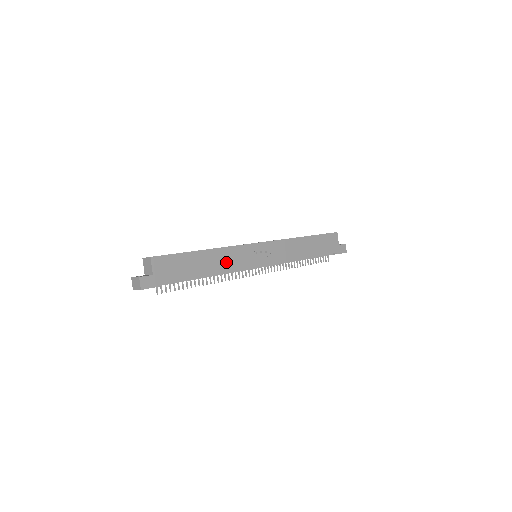
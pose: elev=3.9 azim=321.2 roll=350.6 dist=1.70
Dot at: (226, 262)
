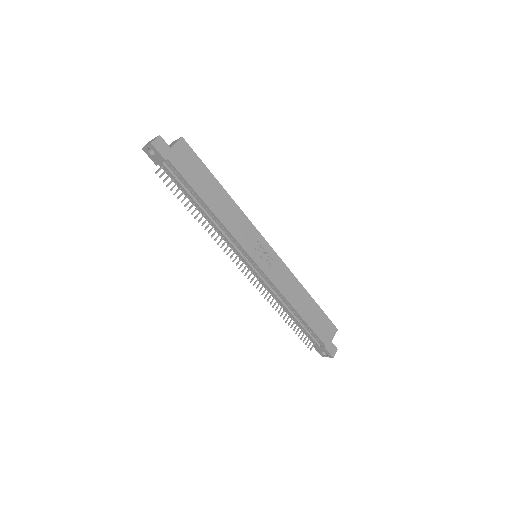
Dot at: (231, 219)
